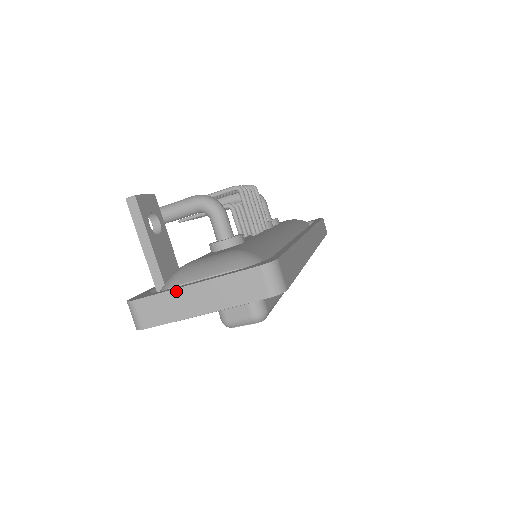
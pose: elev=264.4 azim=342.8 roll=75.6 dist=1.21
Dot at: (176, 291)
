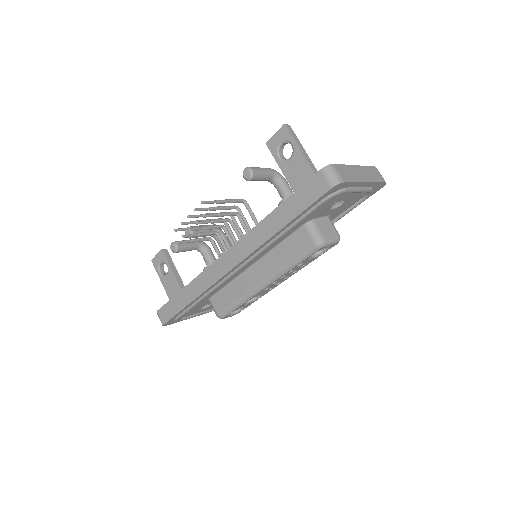
Dot at: (350, 166)
